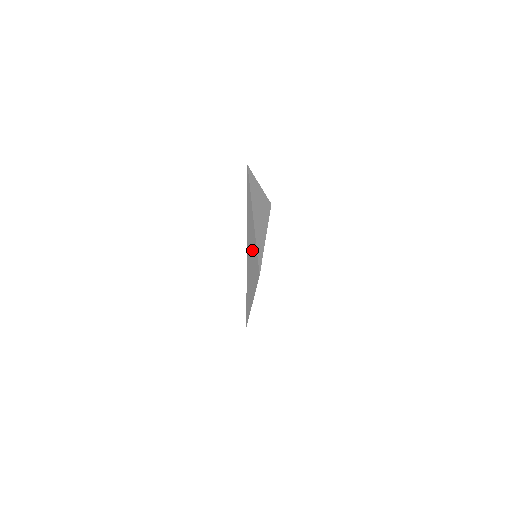
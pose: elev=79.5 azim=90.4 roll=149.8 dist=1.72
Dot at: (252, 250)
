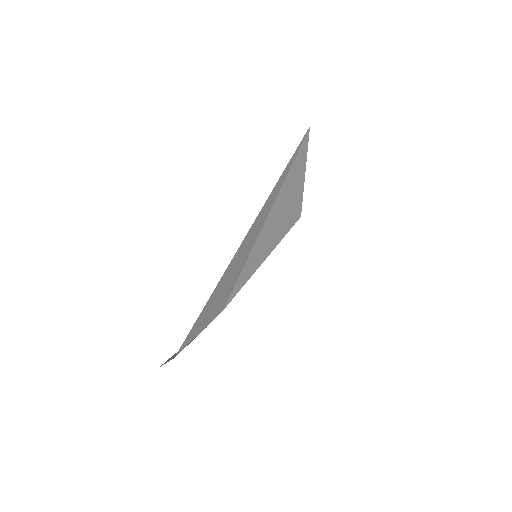
Dot at: (239, 262)
